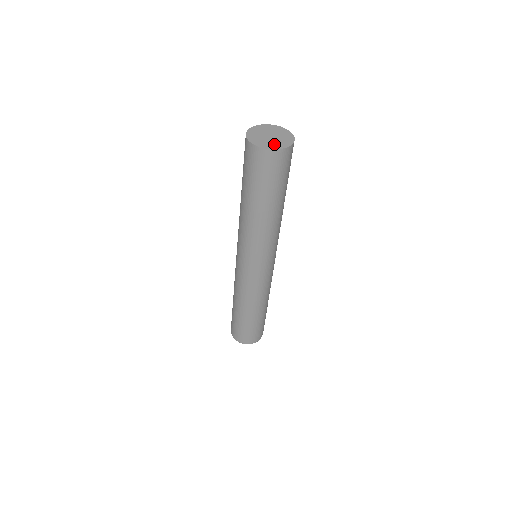
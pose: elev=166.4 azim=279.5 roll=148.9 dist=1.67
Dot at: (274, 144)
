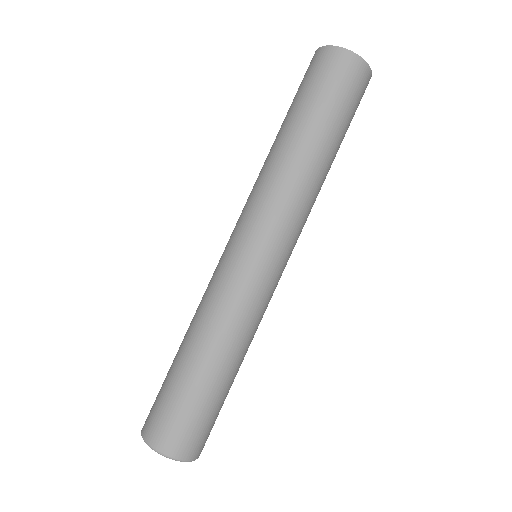
Dot at: occluded
